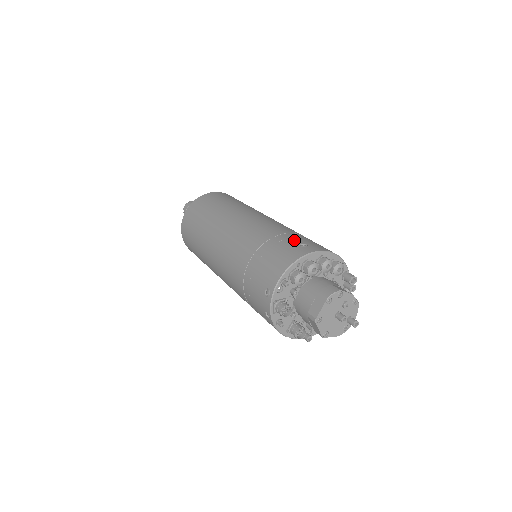
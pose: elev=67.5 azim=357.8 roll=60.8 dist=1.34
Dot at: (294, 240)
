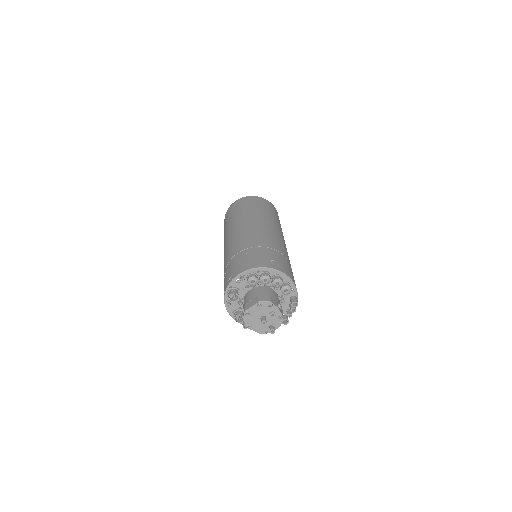
Dot at: (271, 255)
